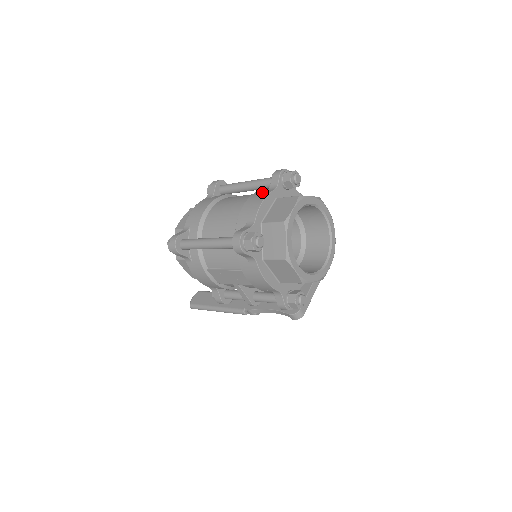
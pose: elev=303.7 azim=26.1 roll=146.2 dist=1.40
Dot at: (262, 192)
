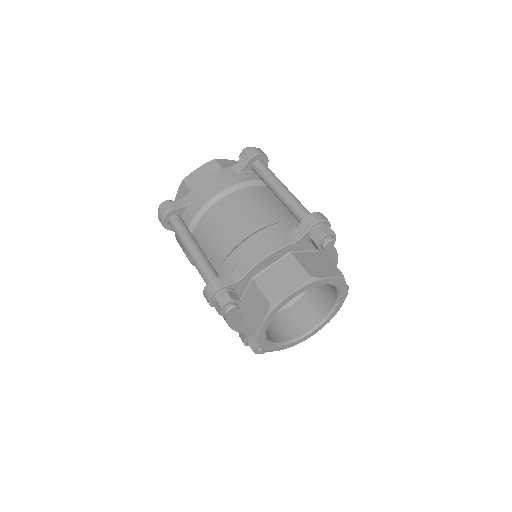
Dot at: (279, 234)
